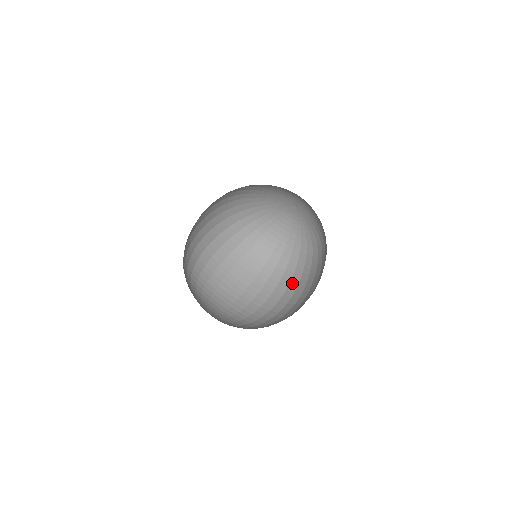
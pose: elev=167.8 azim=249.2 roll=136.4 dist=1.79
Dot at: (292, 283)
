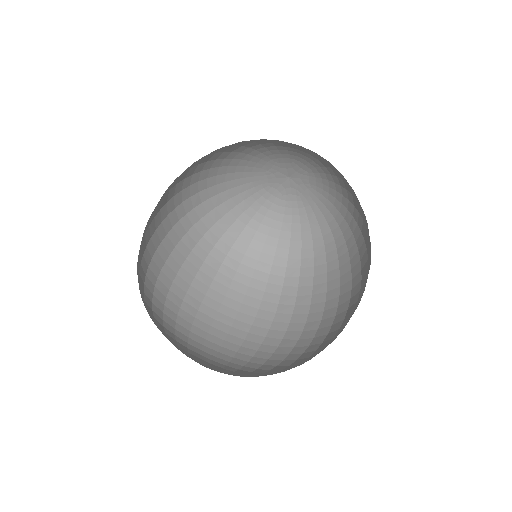
Dot at: (286, 292)
